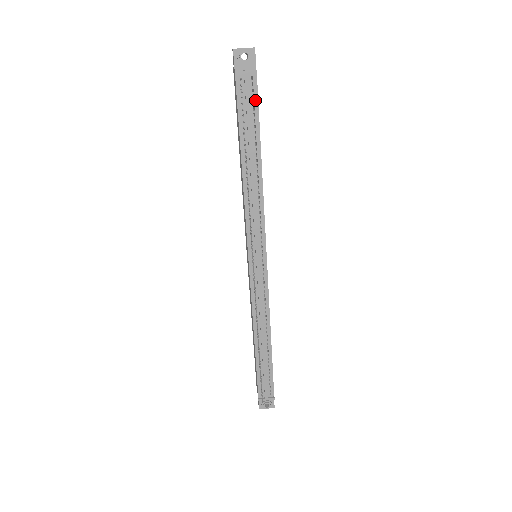
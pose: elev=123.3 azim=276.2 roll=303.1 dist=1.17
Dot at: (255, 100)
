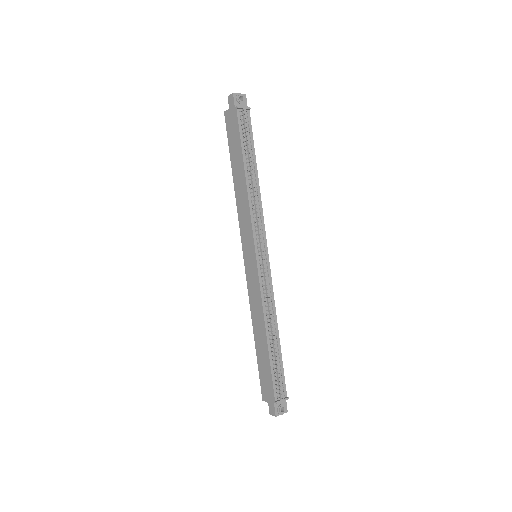
Dot at: (250, 128)
